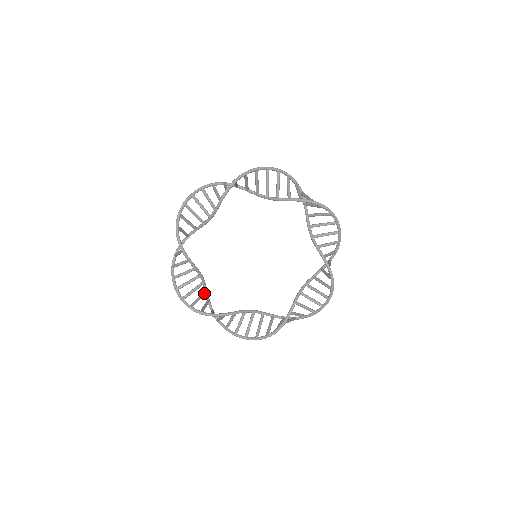
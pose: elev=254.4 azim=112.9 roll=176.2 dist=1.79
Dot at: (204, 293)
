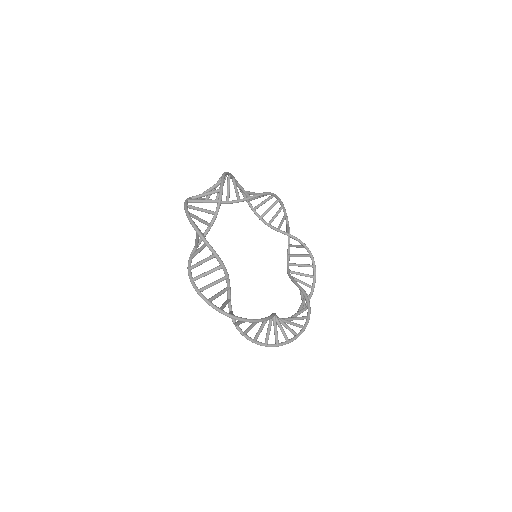
Dot at: (198, 244)
